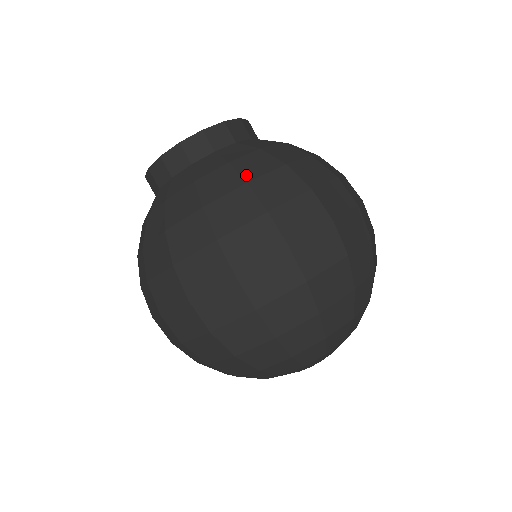
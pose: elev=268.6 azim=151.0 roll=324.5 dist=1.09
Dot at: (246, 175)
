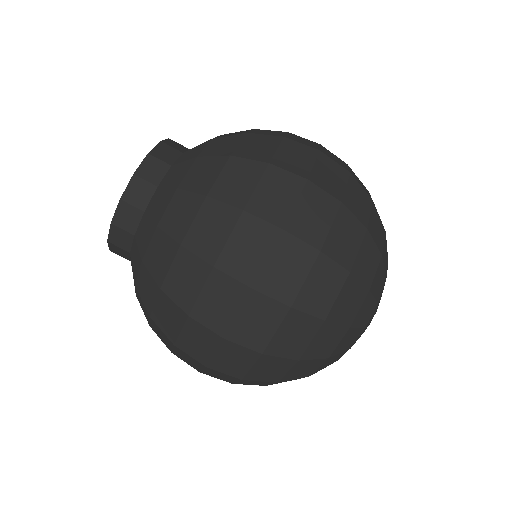
Dot at: (157, 277)
